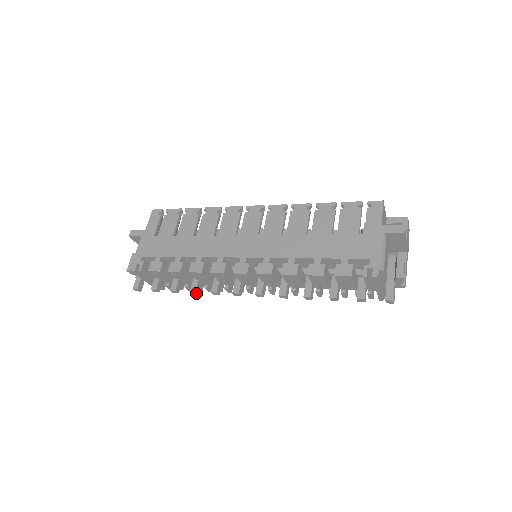
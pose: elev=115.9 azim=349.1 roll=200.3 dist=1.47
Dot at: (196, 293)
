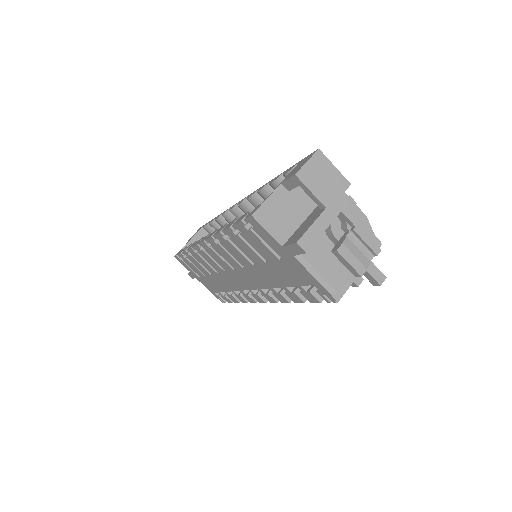
Dot at: occluded
